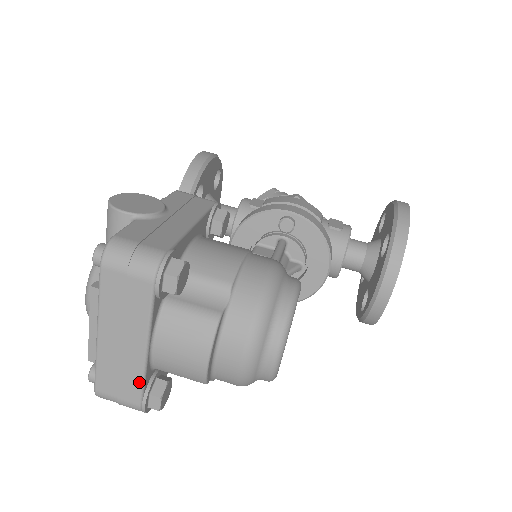
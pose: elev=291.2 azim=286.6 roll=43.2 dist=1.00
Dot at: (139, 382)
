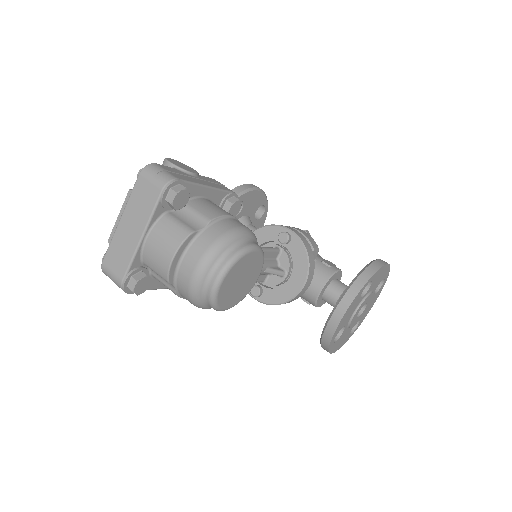
Dot at: (129, 261)
